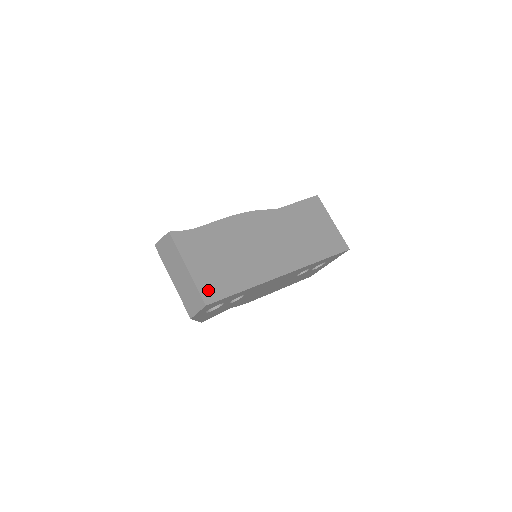
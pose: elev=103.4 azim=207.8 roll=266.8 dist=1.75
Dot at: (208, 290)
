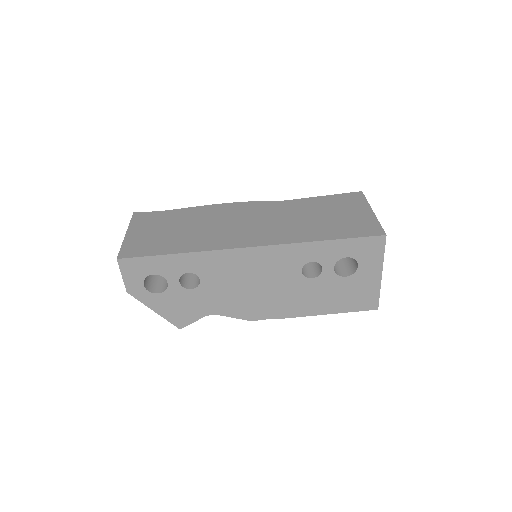
Dot at: (131, 249)
